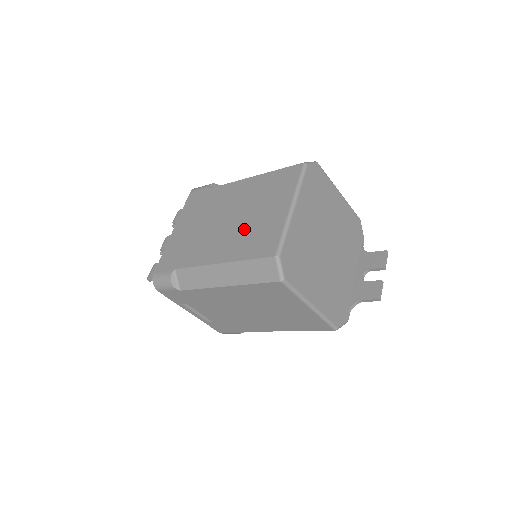
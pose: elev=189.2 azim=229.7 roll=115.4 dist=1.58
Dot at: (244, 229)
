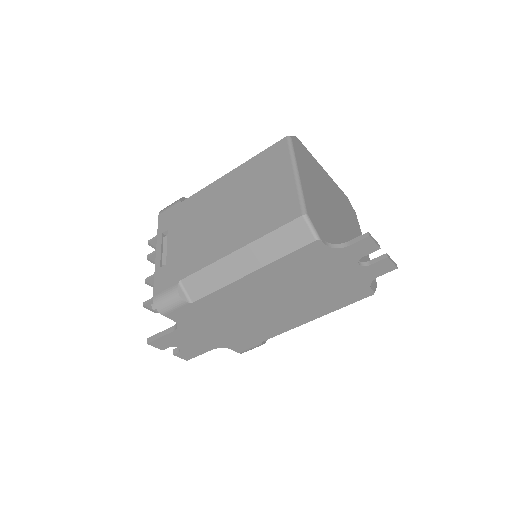
Dot at: occluded
